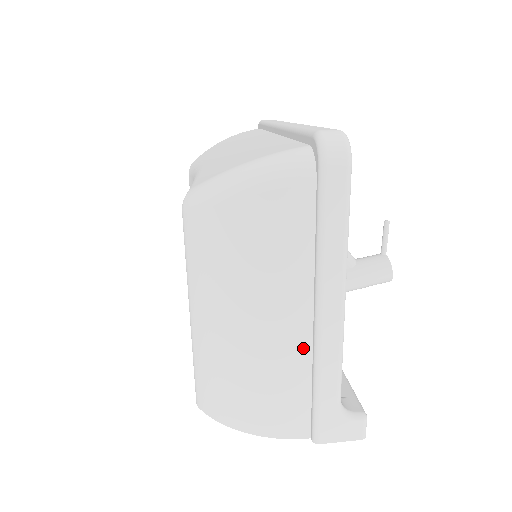
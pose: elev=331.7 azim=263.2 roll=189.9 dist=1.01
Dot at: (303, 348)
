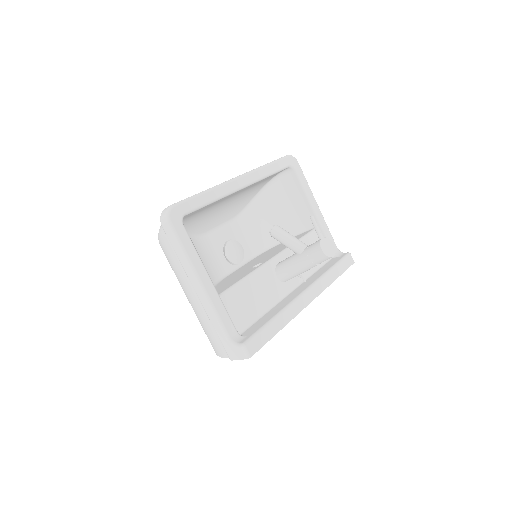
Dot at: occluded
